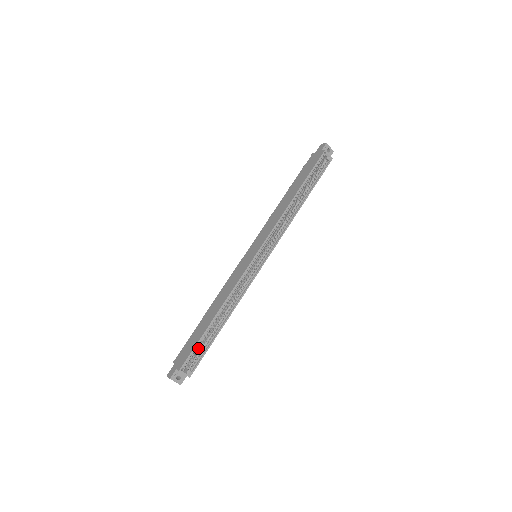
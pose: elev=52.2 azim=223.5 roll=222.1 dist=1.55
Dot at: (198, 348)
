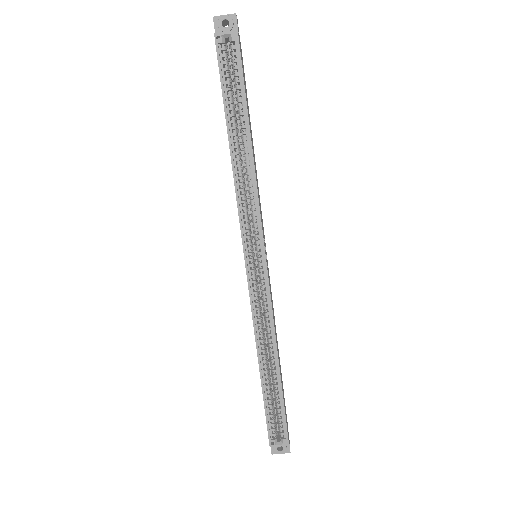
Dot at: (276, 406)
